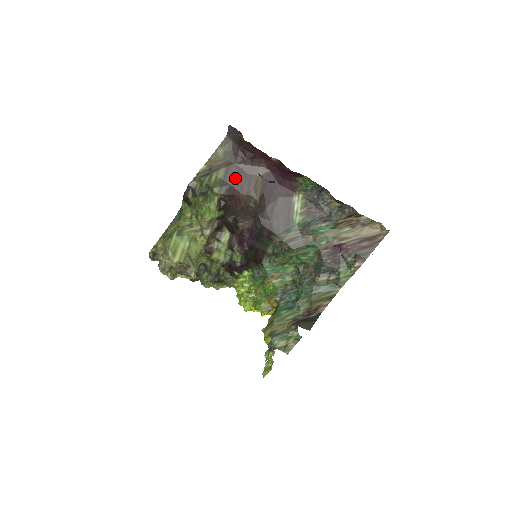
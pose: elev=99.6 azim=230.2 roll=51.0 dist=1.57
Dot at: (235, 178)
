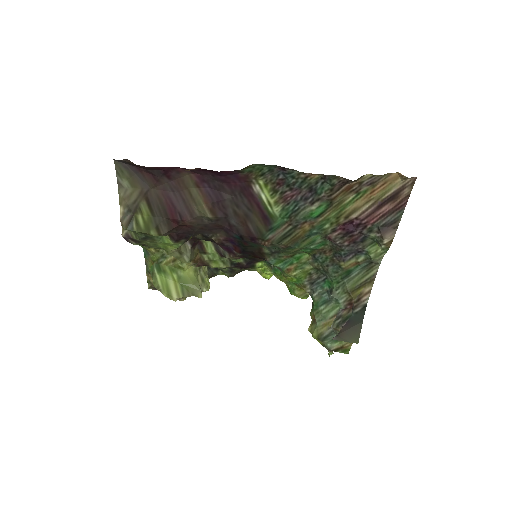
Dot at: (164, 207)
